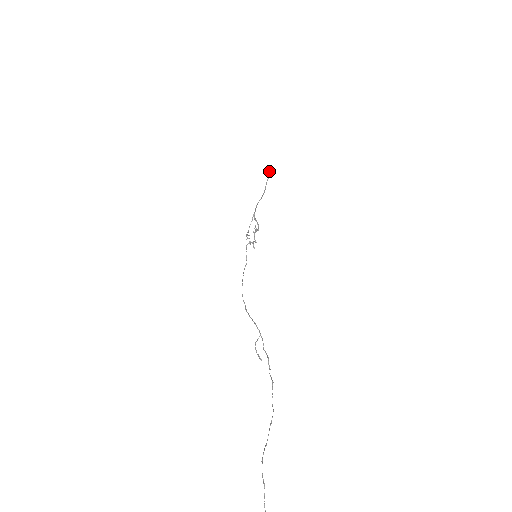
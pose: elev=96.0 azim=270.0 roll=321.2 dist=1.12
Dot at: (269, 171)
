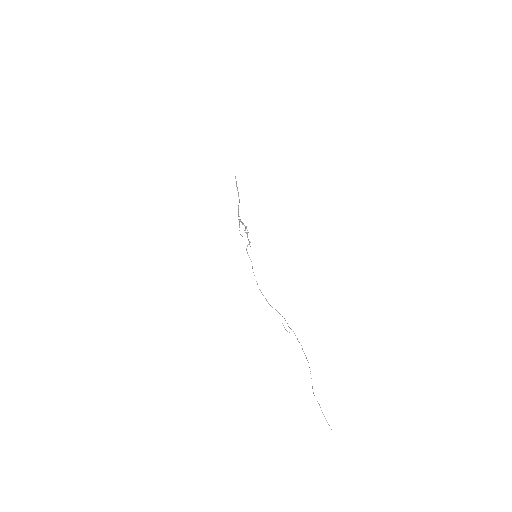
Dot at: occluded
